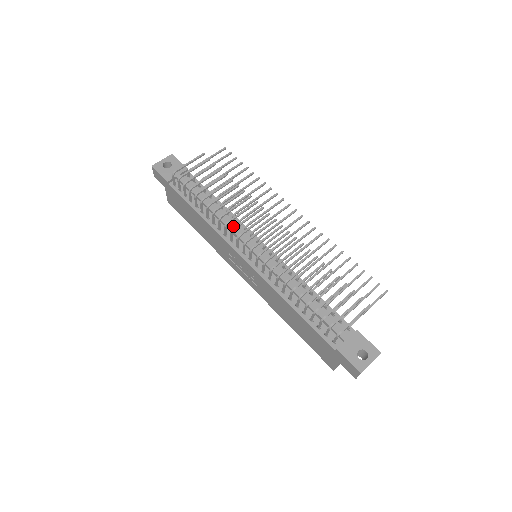
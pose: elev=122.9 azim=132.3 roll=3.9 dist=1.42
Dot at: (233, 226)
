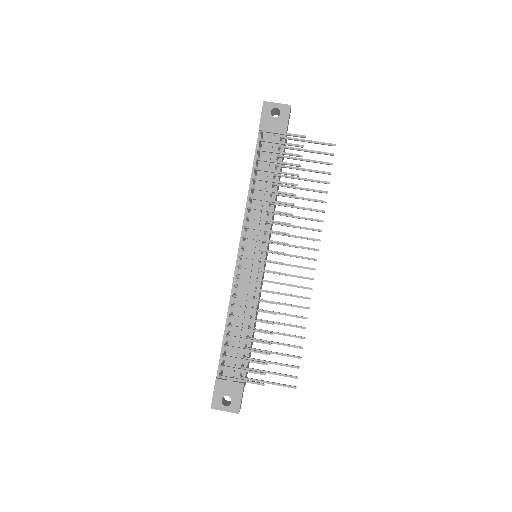
Dot at: (259, 220)
